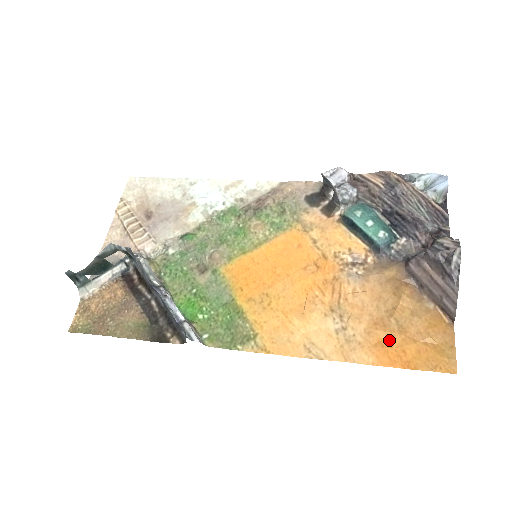
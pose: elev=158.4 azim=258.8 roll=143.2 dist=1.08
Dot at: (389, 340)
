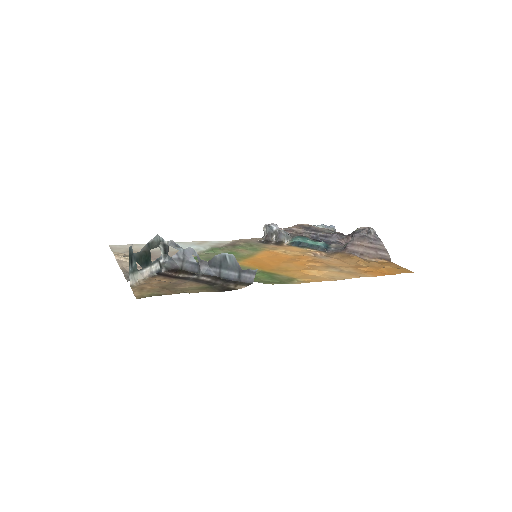
Dot at: (370, 270)
